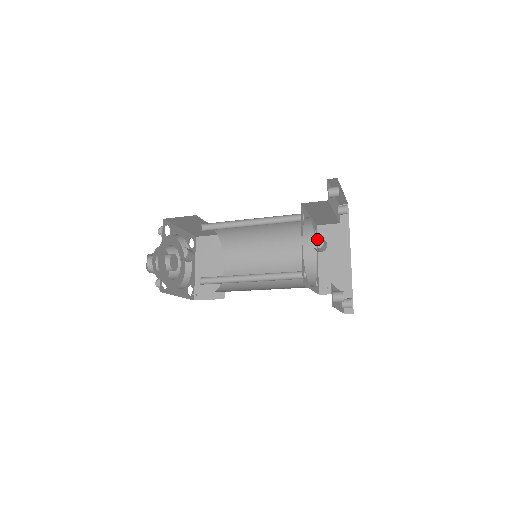
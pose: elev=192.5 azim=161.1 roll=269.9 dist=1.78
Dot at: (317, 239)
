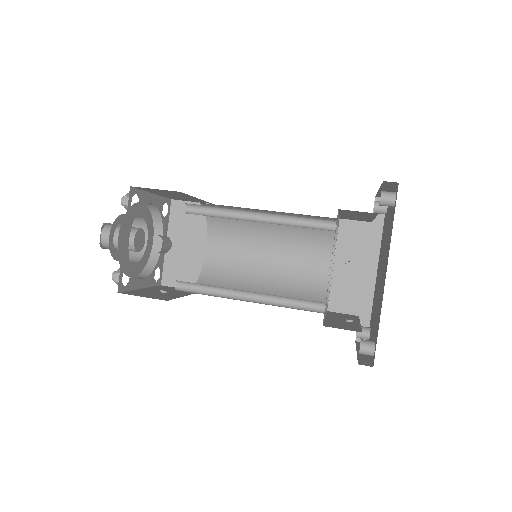
Dot at: (337, 237)
